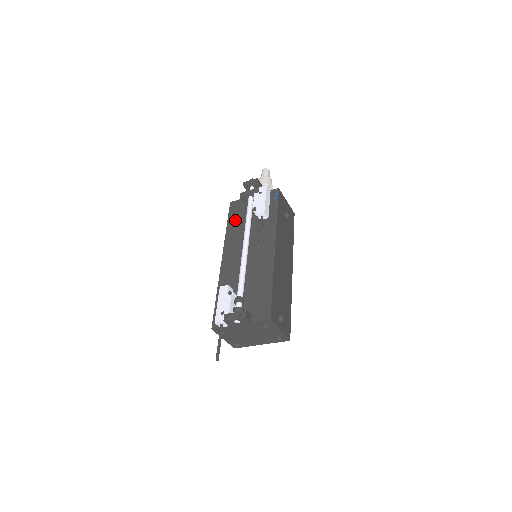
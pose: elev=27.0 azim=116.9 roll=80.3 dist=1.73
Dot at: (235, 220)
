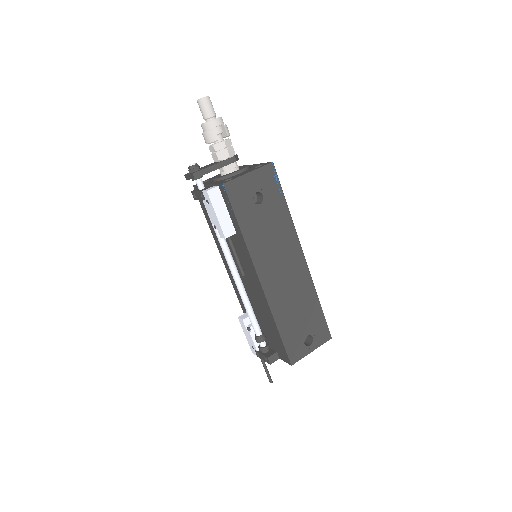
Dot at: occluded
